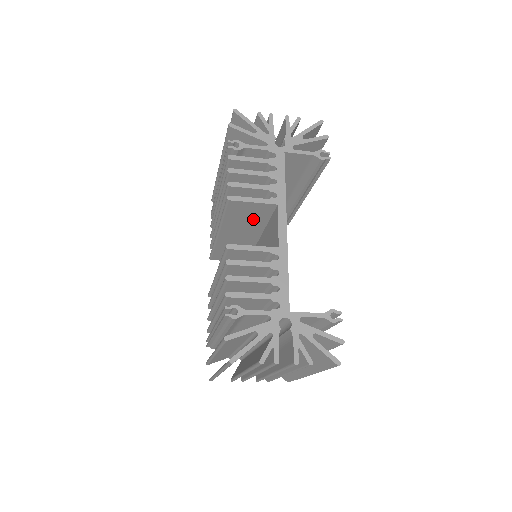
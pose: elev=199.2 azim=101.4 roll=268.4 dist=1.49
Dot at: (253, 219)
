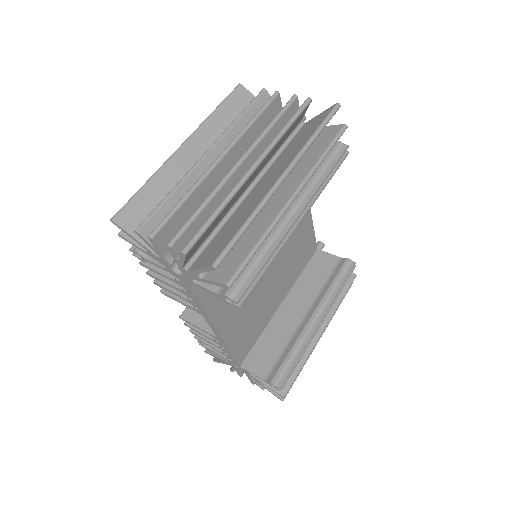
Dot at: occluded
